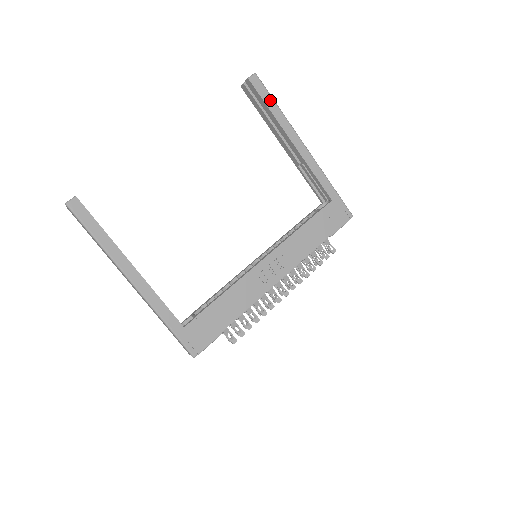
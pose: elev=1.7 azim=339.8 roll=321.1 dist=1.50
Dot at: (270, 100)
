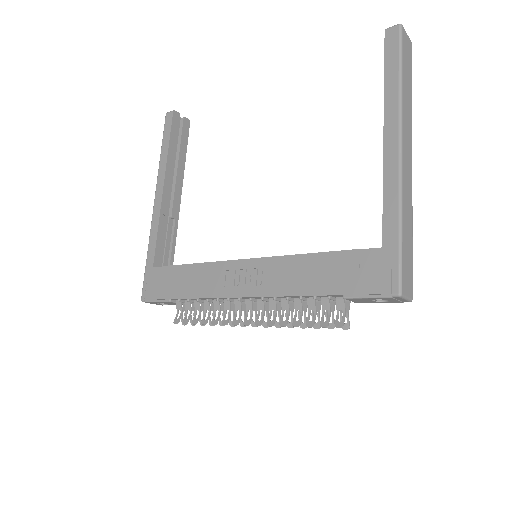
Dot at: (394, 64)
